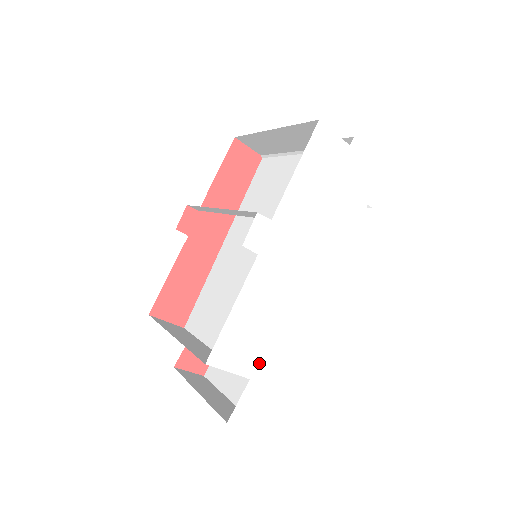
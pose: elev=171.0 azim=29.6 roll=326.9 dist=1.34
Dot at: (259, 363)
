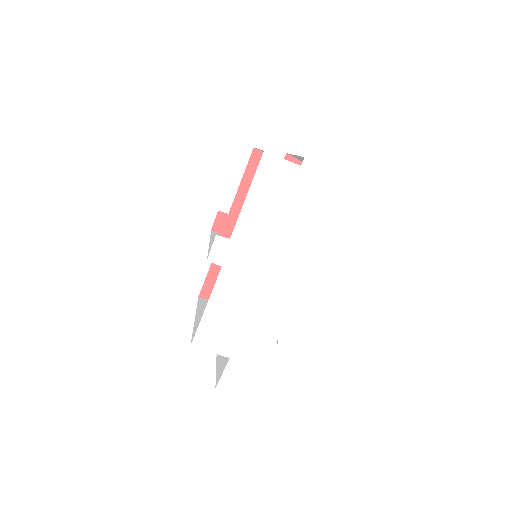
Dot at: (236, 347)
